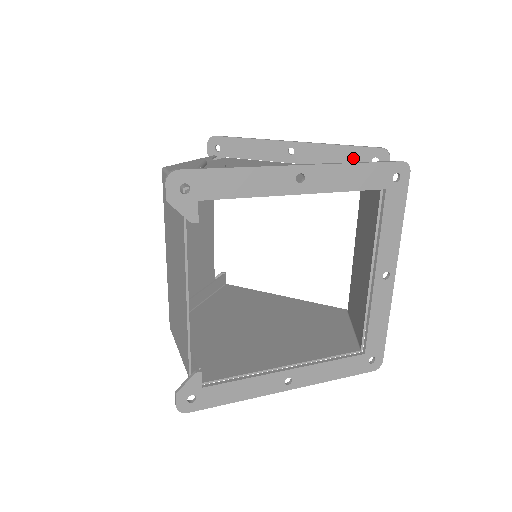
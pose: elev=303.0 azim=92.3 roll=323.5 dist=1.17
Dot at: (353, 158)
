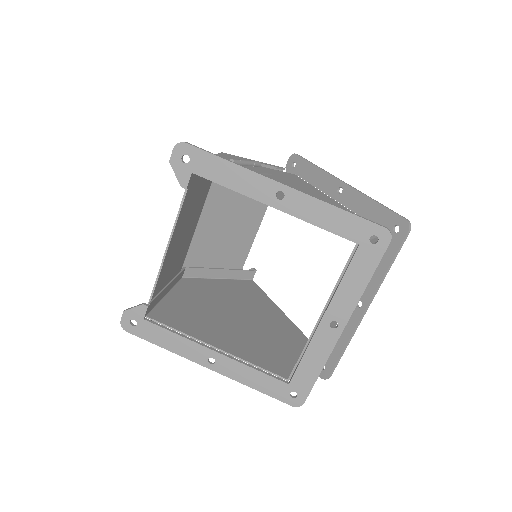
Dot at: (381, 218)
